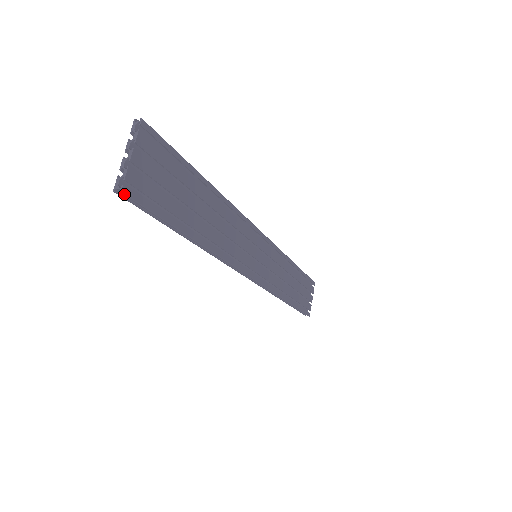
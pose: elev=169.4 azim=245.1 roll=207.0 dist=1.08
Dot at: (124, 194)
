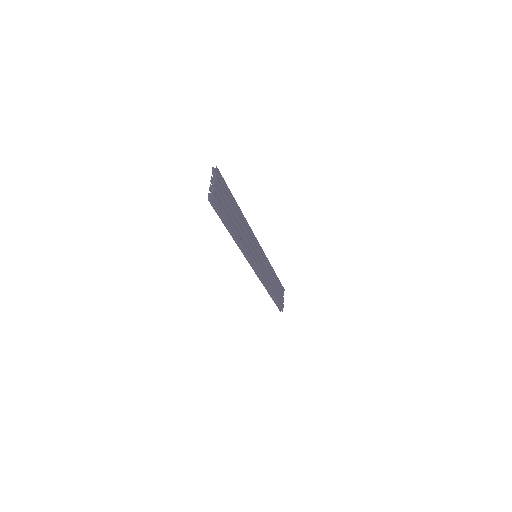
Dot at: (213, 201)
